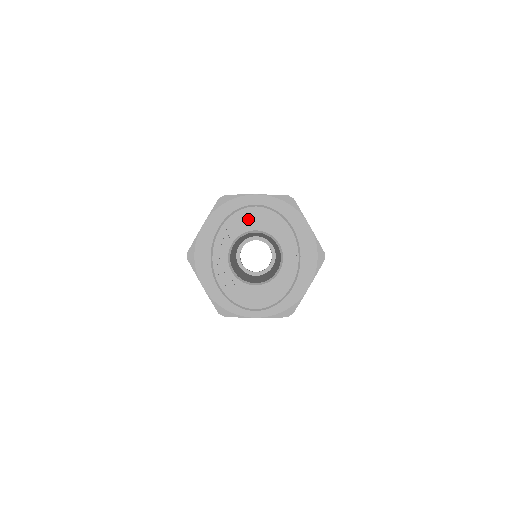
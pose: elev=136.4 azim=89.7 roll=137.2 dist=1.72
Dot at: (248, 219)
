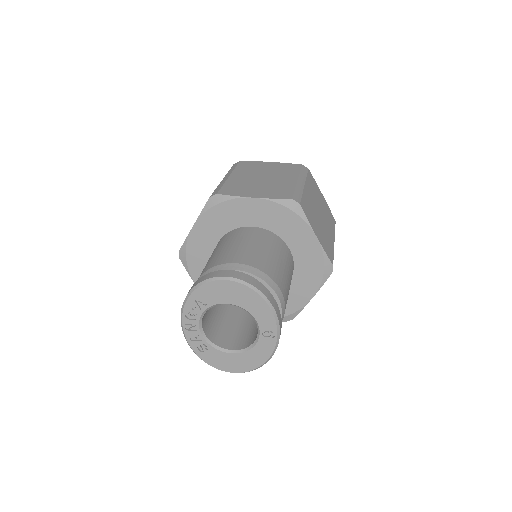
Dot at: (219, 292)
